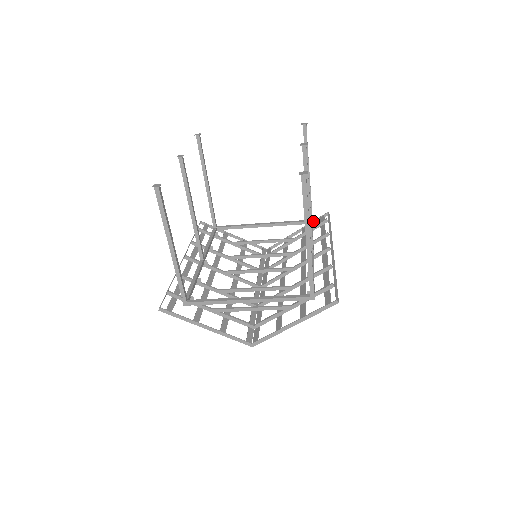
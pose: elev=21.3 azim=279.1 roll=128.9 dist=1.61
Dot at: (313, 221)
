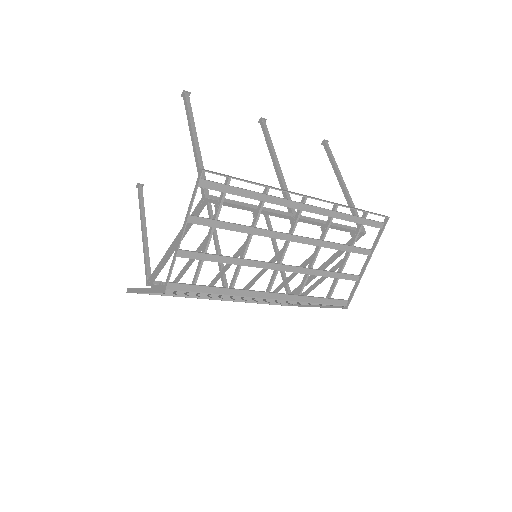
Dot at: (376, 238)
